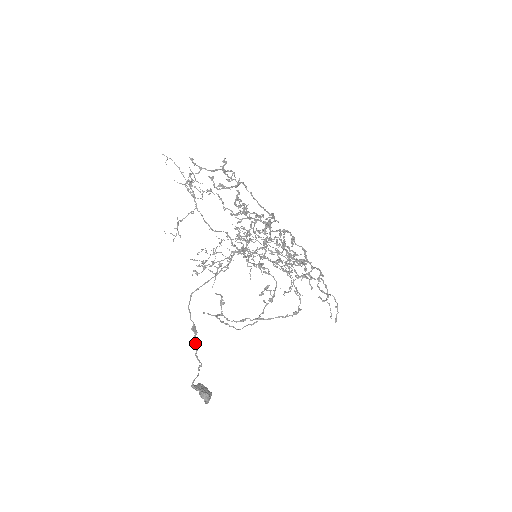
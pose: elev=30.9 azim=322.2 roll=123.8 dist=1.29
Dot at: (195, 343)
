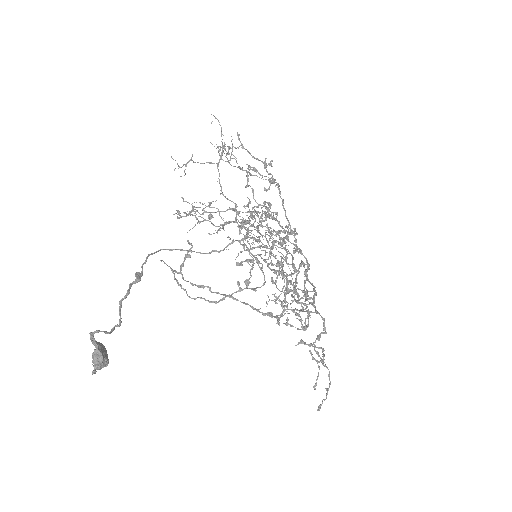
Dot at: (129, 287)
